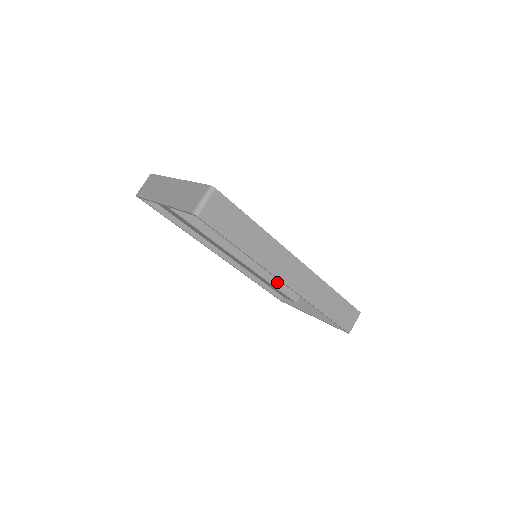
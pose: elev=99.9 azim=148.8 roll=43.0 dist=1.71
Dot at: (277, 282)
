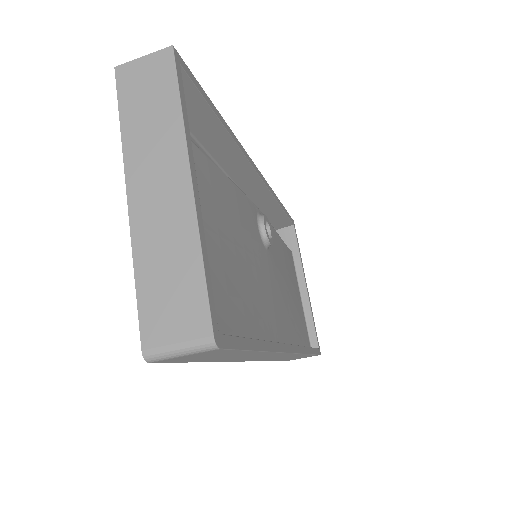
Dot at: occluded
